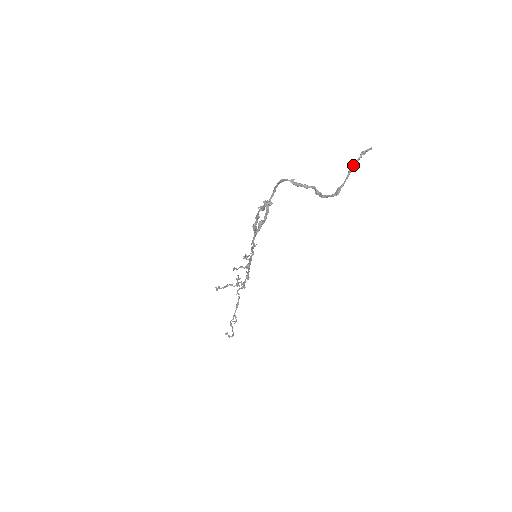
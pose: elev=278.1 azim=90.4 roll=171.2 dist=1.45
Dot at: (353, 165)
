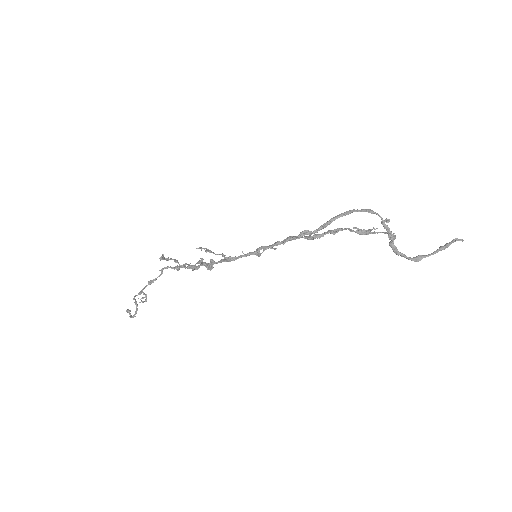
Dot at: (447, 245)
